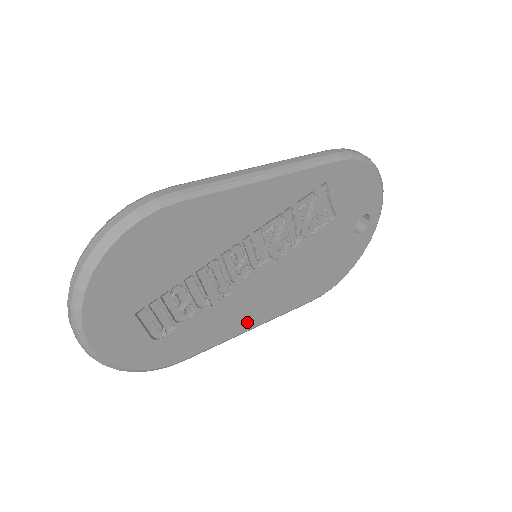
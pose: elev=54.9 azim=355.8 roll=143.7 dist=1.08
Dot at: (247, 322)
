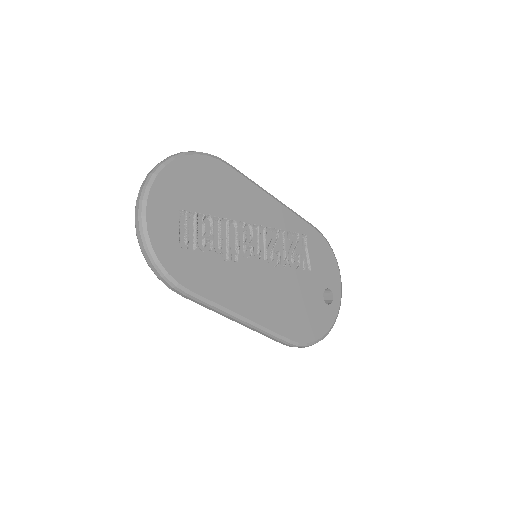
Dot at: (240, 304)
